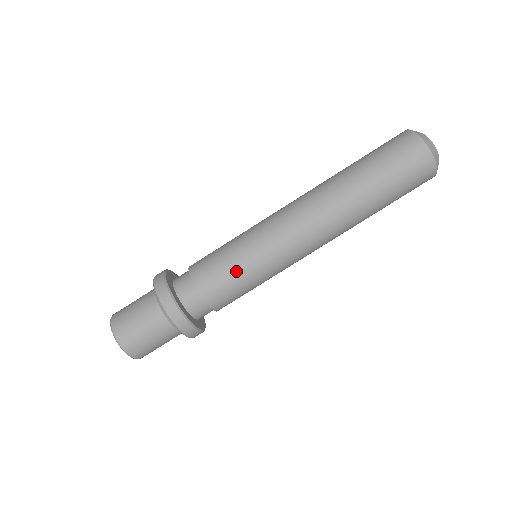
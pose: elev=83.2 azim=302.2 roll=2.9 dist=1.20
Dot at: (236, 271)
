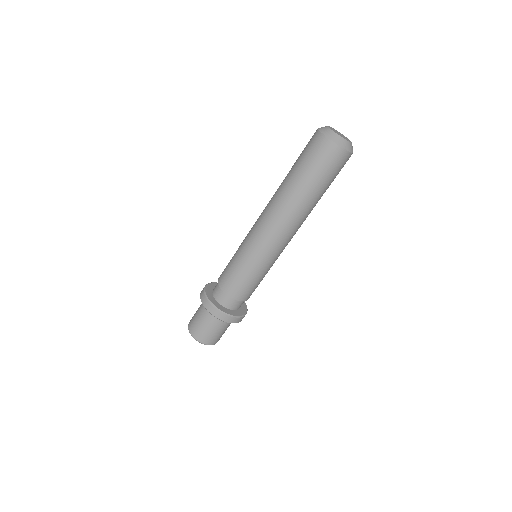
Dot at: (258, 280)
